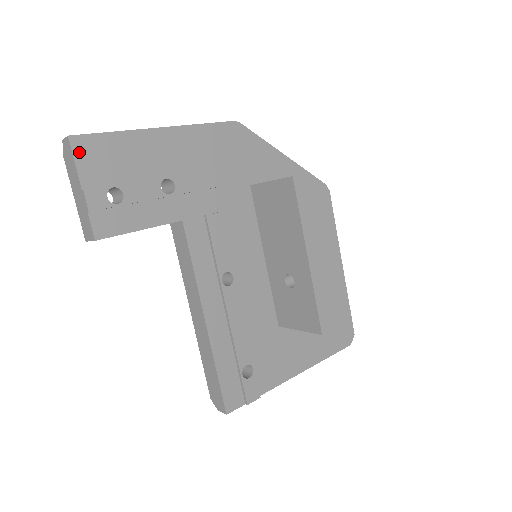
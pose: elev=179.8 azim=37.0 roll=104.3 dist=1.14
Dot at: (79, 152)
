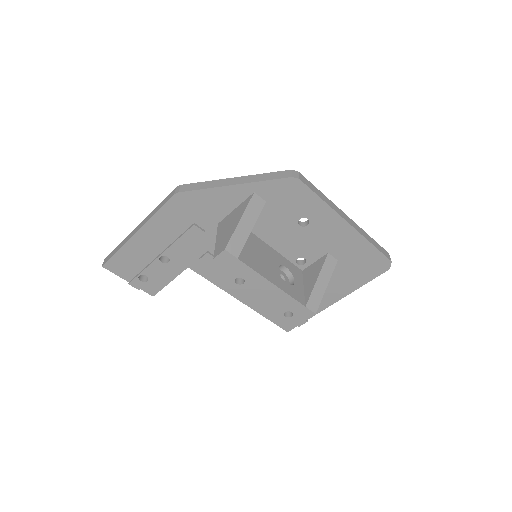
Dot at: (112, 269)
